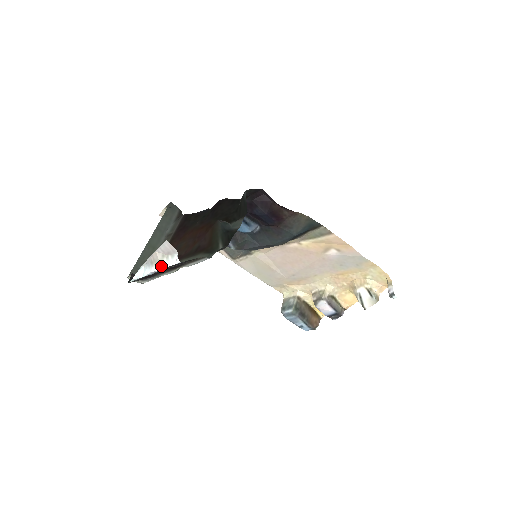
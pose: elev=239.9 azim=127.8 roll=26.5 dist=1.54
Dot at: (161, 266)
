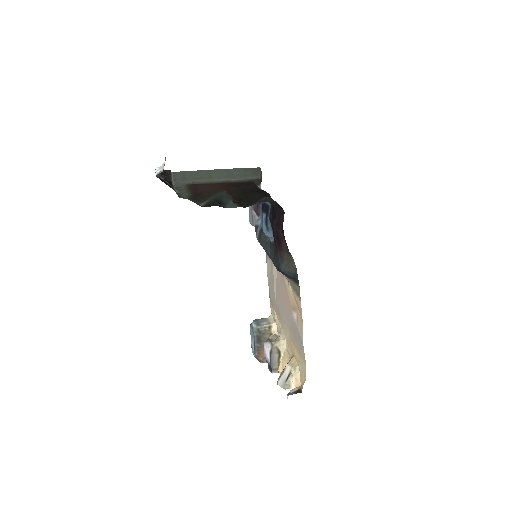
Dot at: (157, 171)
